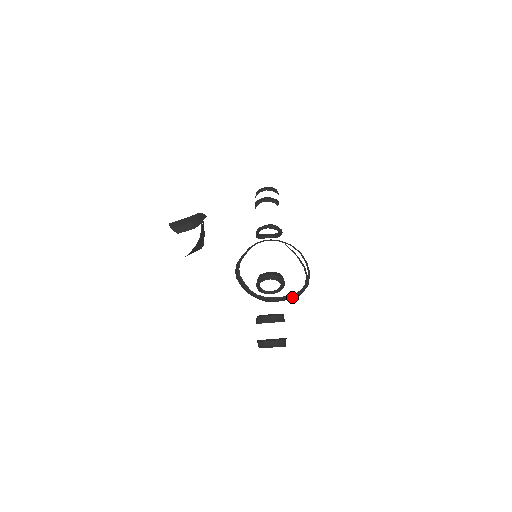
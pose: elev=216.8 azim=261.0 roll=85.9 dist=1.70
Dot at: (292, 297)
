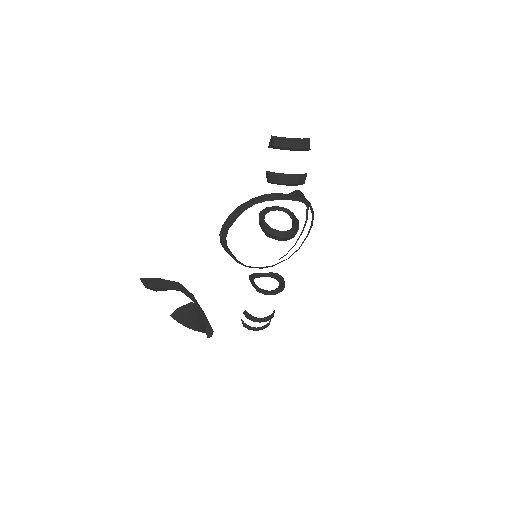
Dot at: (284, 260)
